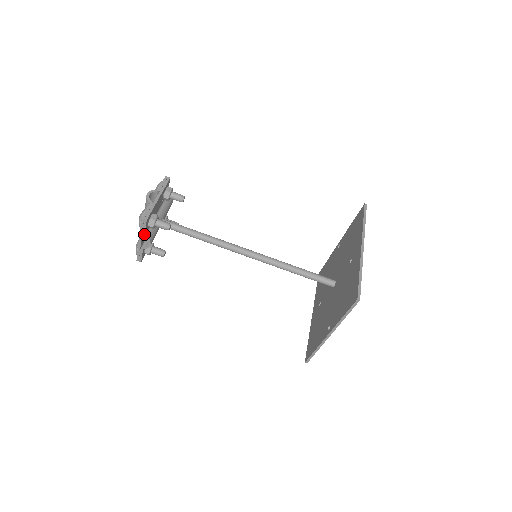
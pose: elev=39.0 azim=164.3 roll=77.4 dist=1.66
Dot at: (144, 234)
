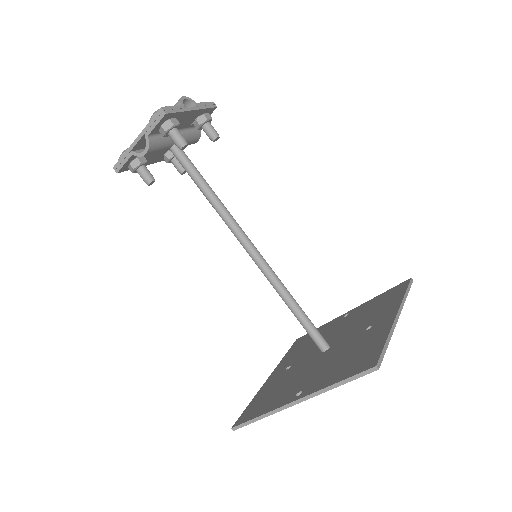
Dot at: (149, 133)
